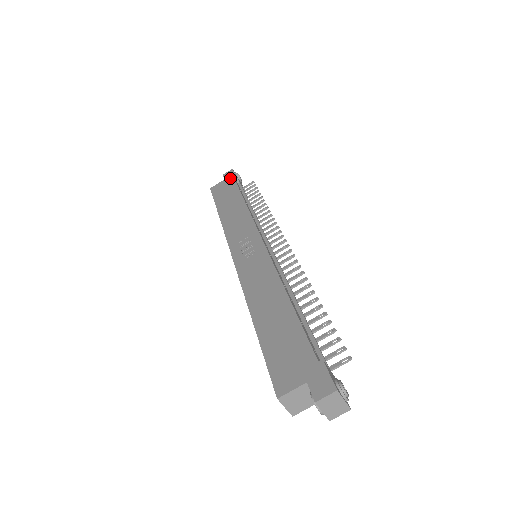
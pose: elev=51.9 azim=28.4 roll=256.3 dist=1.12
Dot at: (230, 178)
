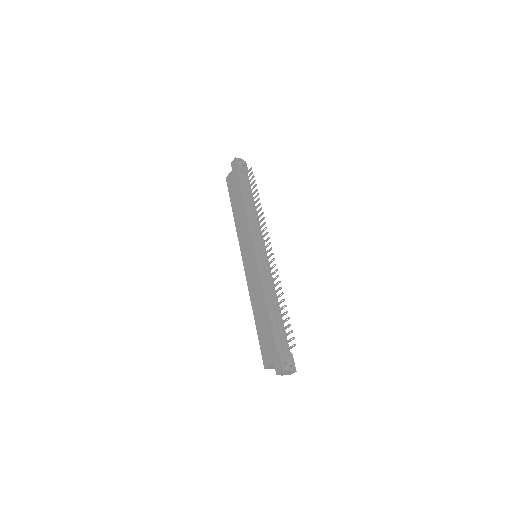
Dot at: (235, 170)
